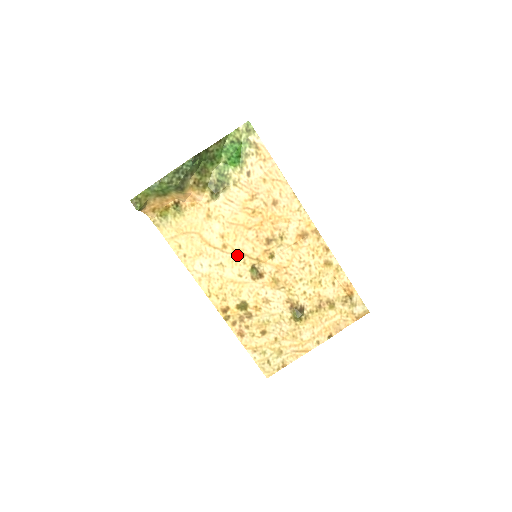
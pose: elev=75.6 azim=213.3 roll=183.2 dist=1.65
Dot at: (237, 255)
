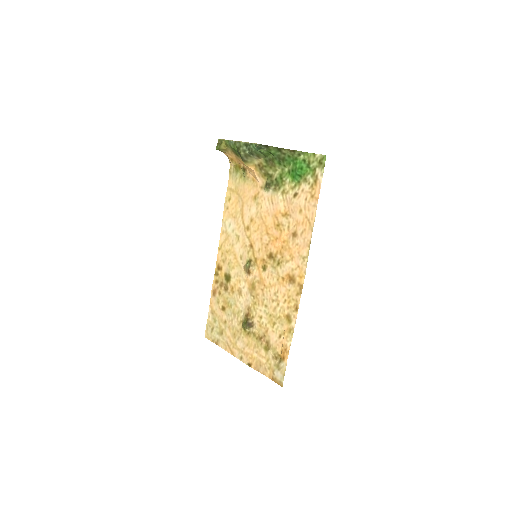
Dot at: (249, 242)
